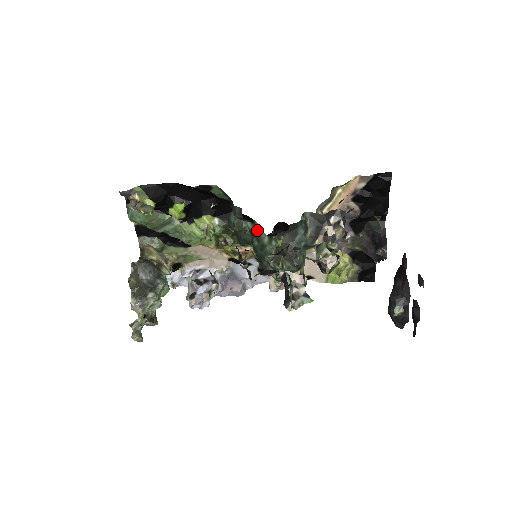
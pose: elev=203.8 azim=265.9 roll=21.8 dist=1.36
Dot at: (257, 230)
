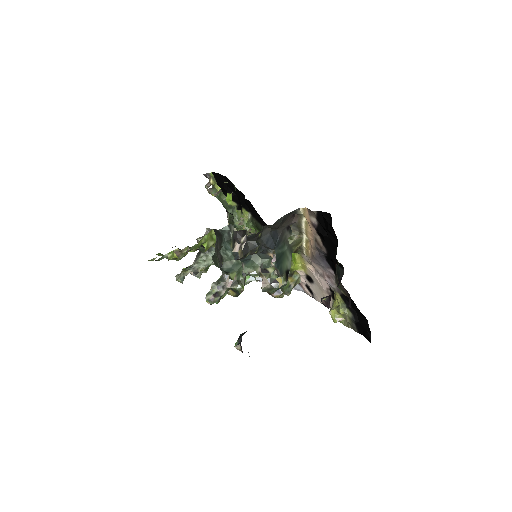
Dot at: occluded
